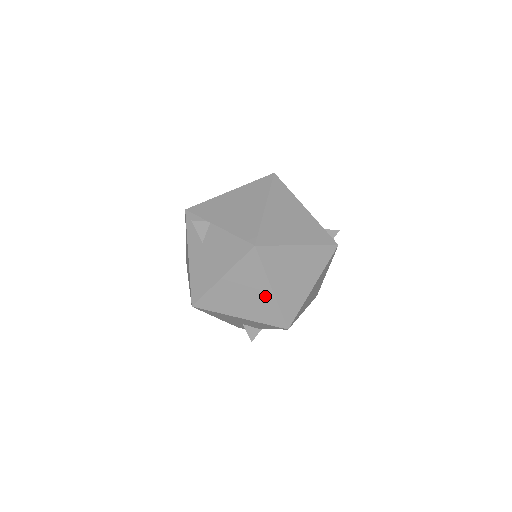
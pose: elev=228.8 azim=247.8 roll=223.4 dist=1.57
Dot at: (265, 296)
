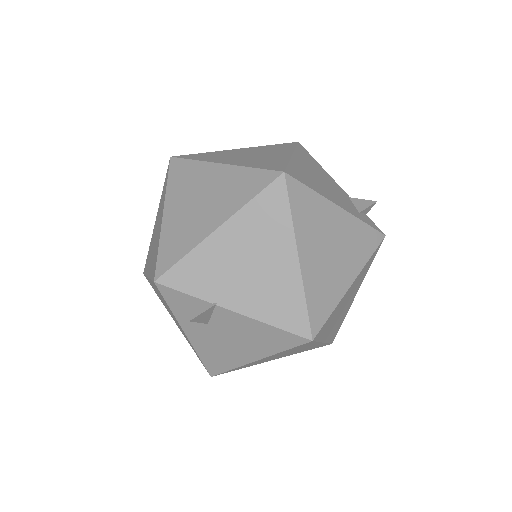
Dot at: (312, 346)
